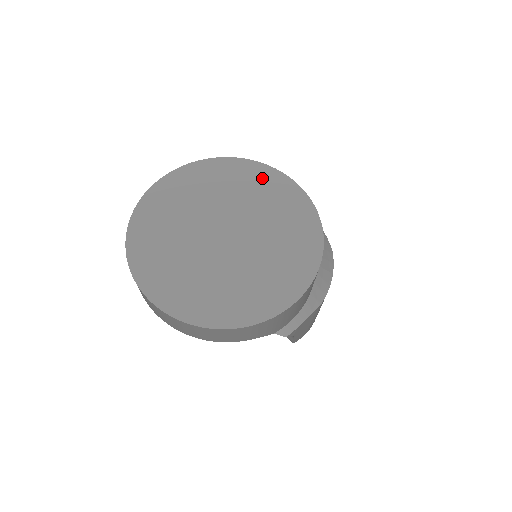
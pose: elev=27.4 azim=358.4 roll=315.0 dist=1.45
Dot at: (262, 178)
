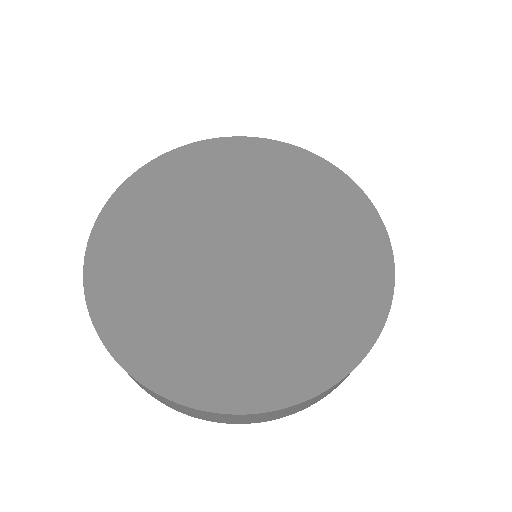
Dot at: (192, 164)
